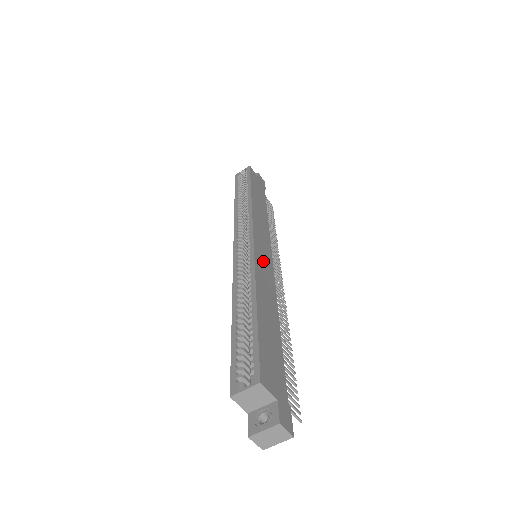
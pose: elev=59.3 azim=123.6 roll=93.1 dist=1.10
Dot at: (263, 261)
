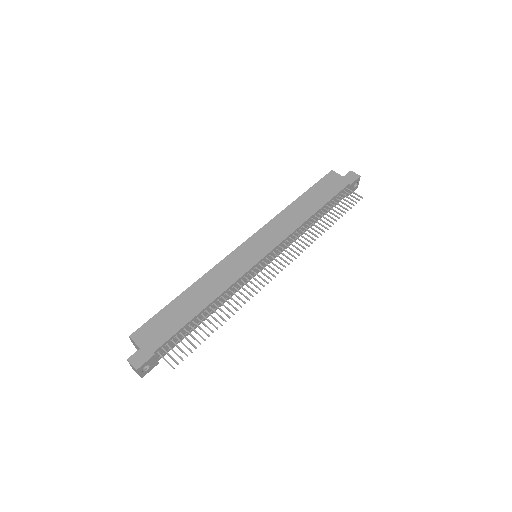
Dot at: (239, 260)
